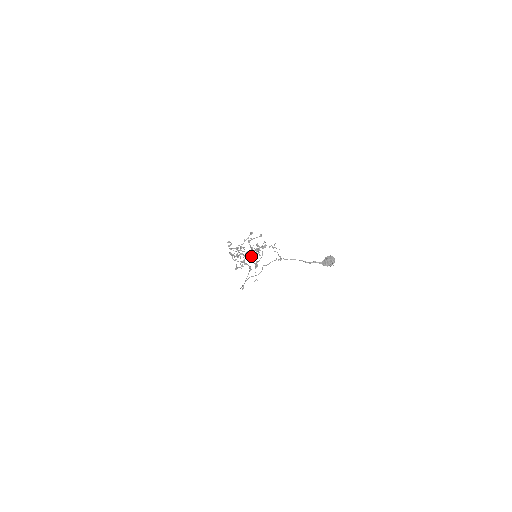
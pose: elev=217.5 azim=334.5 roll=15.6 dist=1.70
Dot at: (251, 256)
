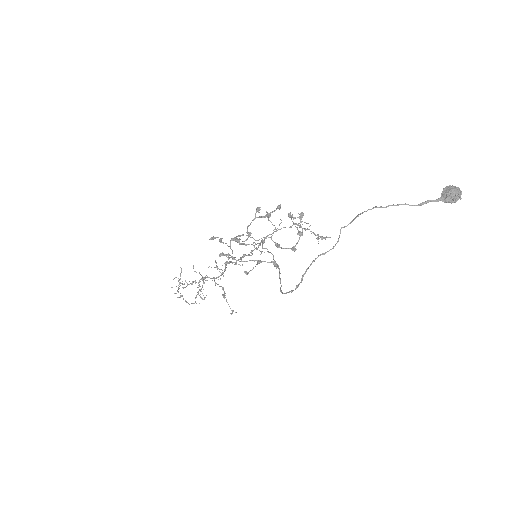
Dot at: (219, 276)
